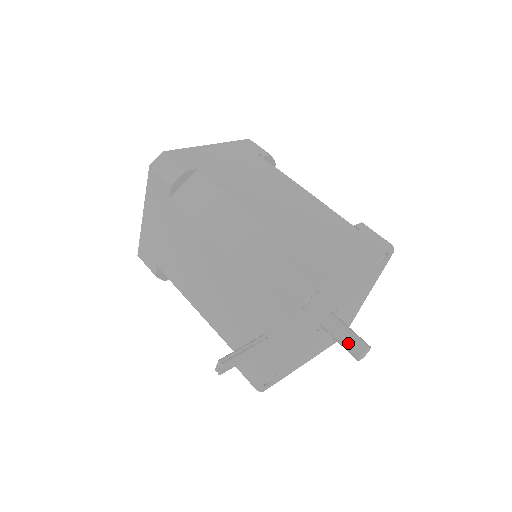
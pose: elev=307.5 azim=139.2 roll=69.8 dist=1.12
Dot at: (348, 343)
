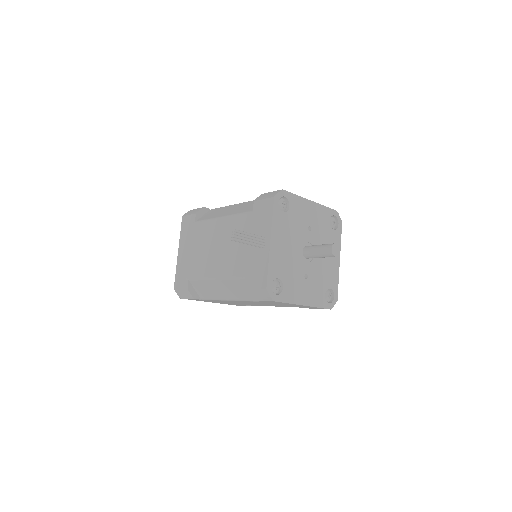
Dot at: (322, 247)
